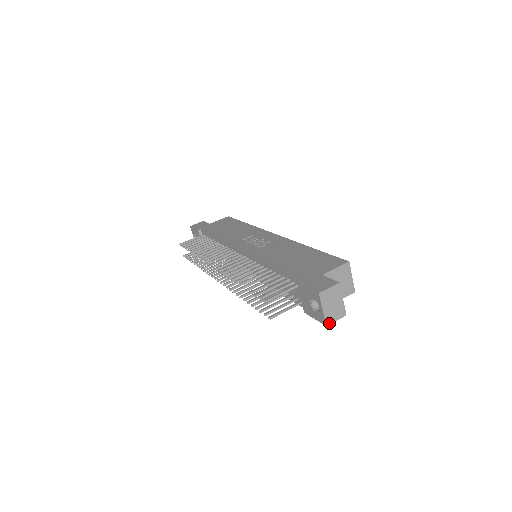
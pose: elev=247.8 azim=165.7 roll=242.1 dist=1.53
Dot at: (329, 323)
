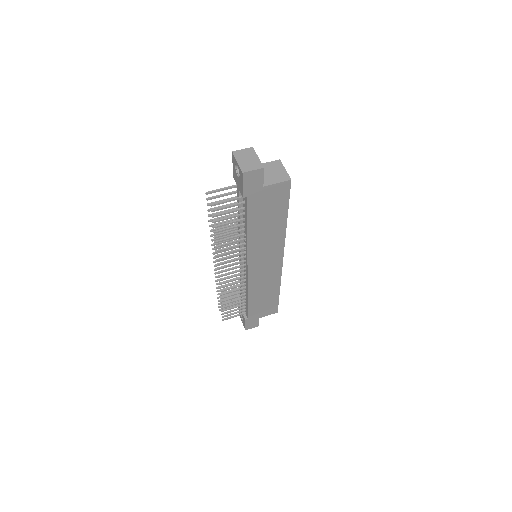
Dot at: (245, 171)
